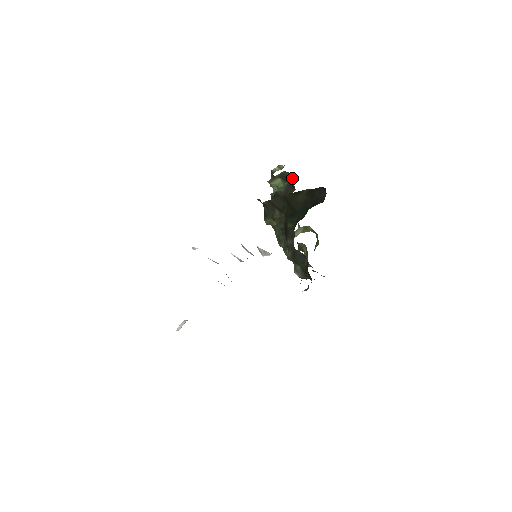
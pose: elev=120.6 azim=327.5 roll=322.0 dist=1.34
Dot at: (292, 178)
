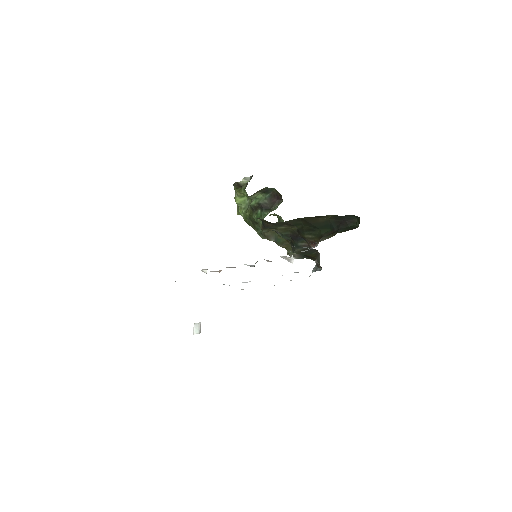
Dot at: (274, 191)
